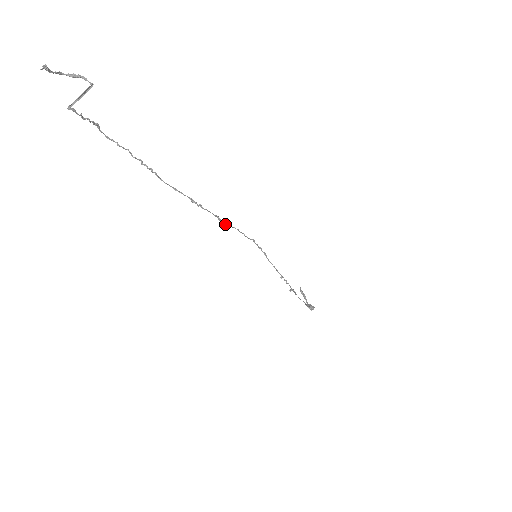
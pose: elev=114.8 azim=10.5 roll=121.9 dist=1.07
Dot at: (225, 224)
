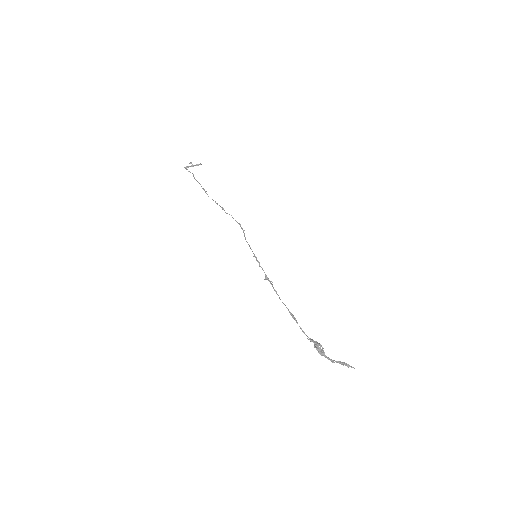
Dot at: (226, 213)
